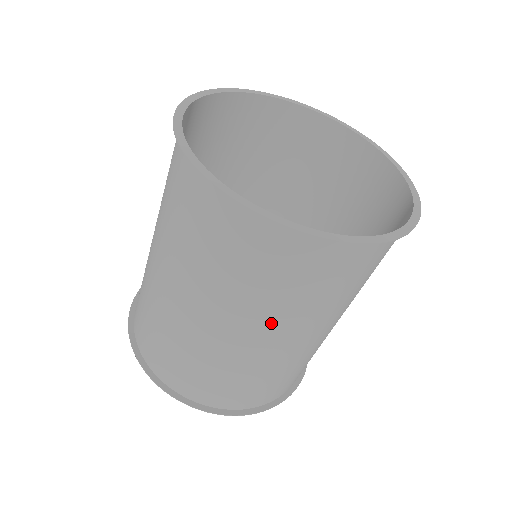
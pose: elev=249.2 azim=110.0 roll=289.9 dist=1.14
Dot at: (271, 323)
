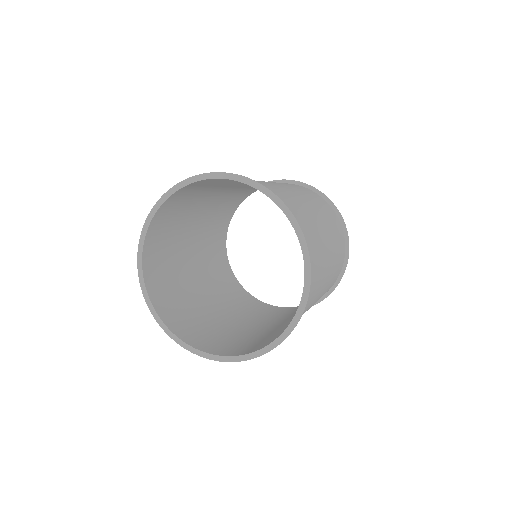
Dot at: occluded
